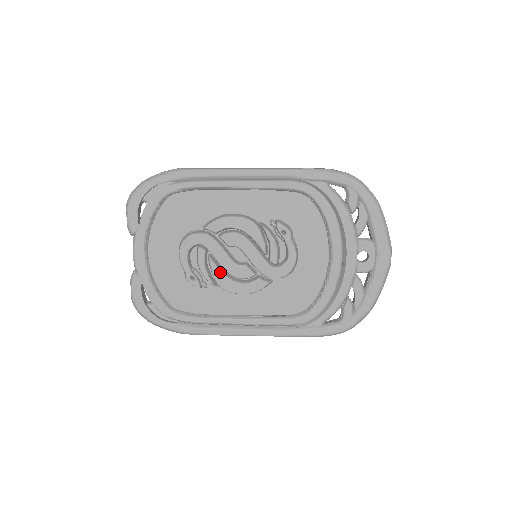
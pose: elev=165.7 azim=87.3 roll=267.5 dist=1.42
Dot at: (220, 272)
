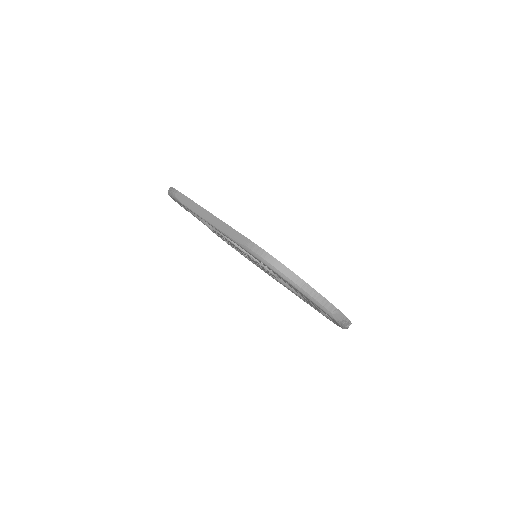
Dot at: occluded
